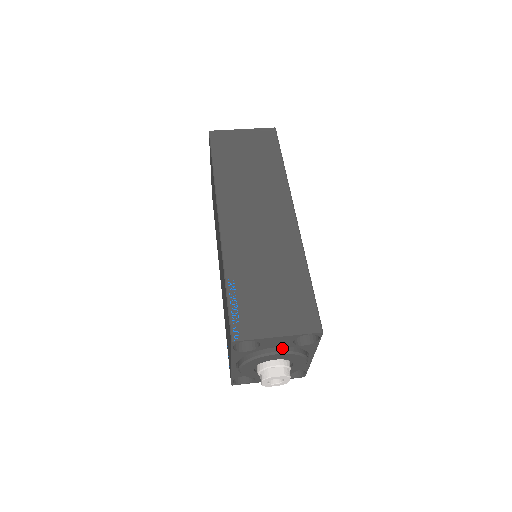
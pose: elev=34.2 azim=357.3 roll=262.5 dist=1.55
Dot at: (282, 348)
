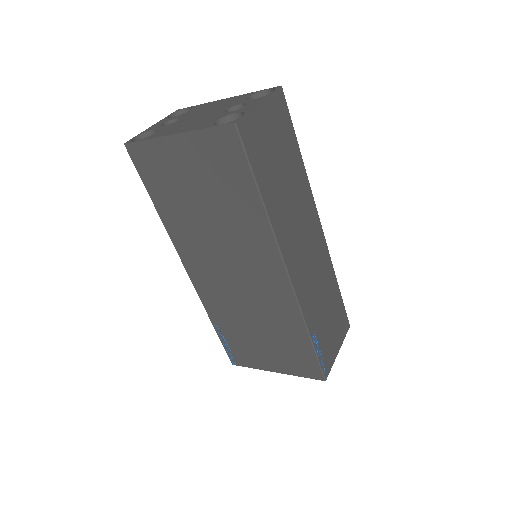
Dot at: occluded
